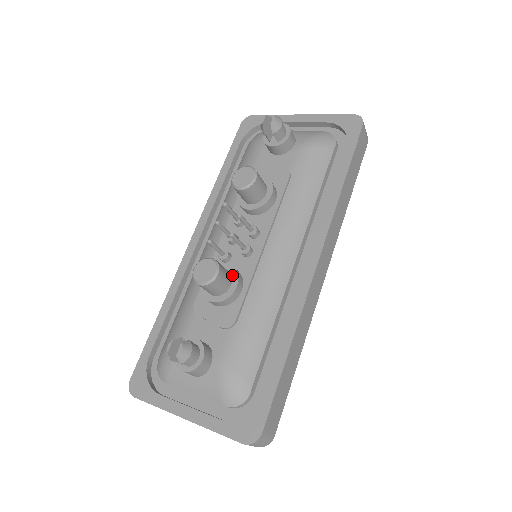
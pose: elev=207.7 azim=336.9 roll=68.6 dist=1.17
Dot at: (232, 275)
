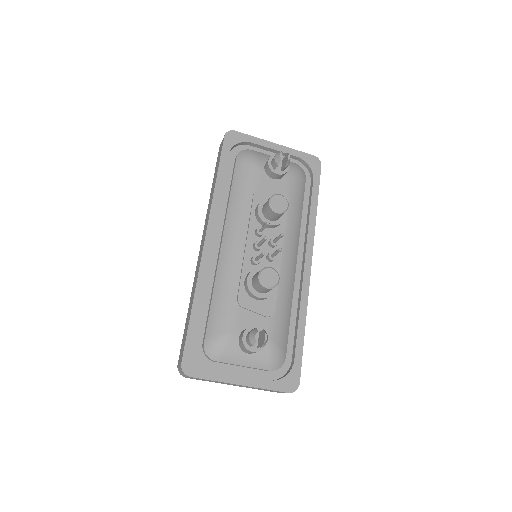
Dot at: occluded
